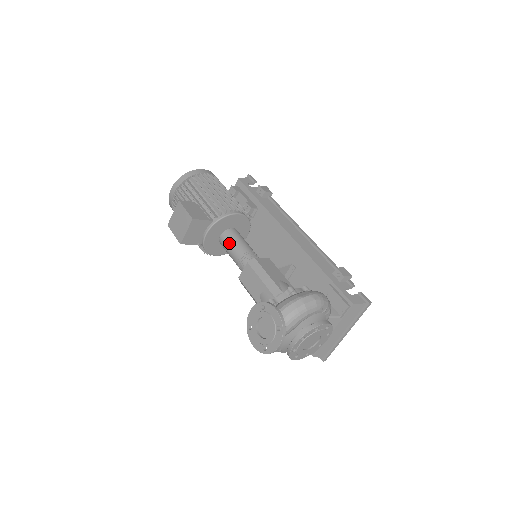
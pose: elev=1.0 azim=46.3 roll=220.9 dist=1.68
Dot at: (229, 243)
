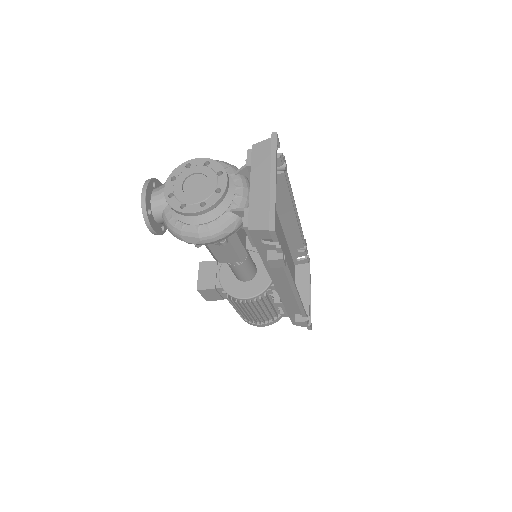
Dot at: occluded
